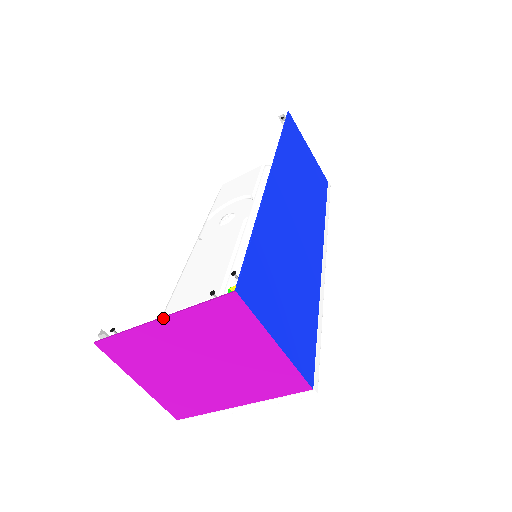
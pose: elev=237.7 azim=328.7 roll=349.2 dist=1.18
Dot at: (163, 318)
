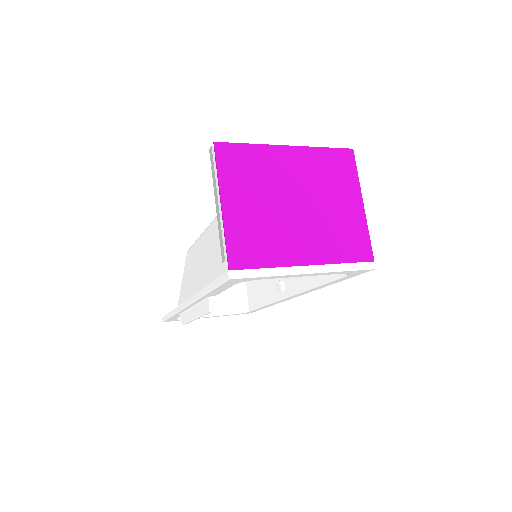
Dot at: (293, 146)
